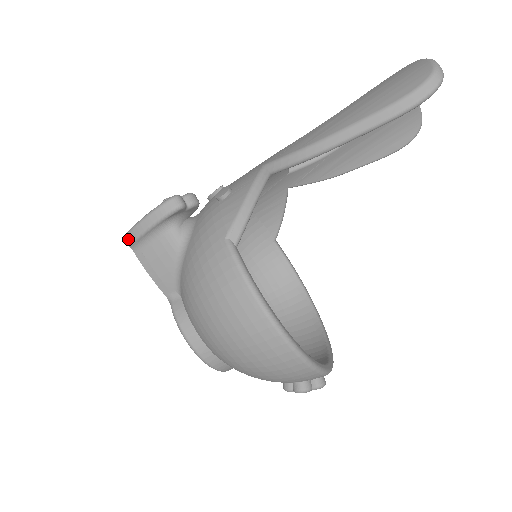
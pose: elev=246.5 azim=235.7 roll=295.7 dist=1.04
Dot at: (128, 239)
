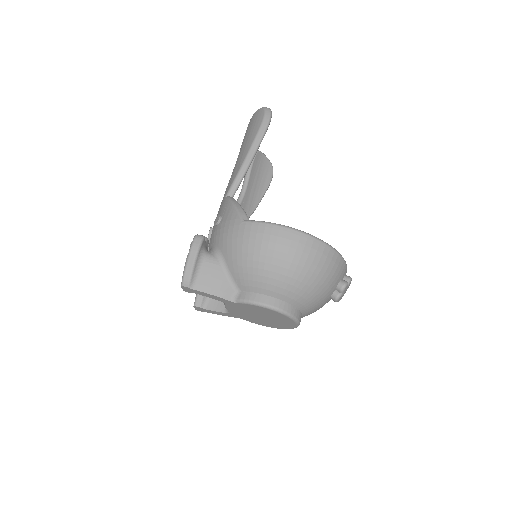
Dot at: (185, 282)
